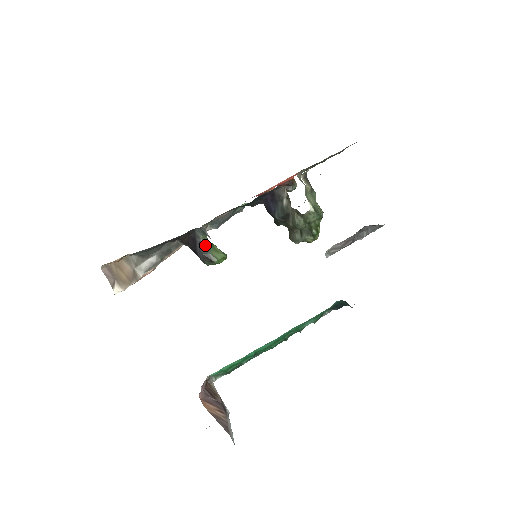
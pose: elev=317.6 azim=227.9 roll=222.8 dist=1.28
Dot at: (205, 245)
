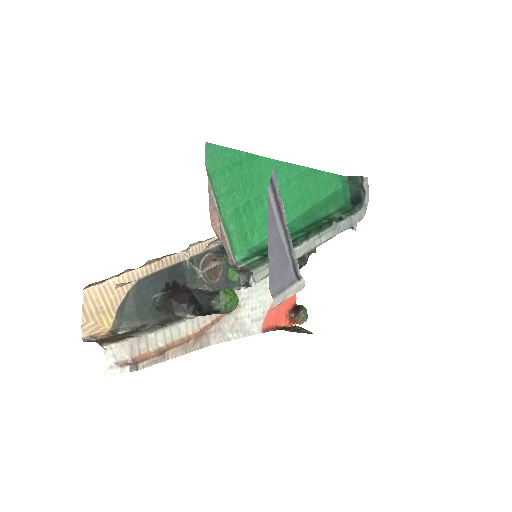
Dot at: (203, 290)
